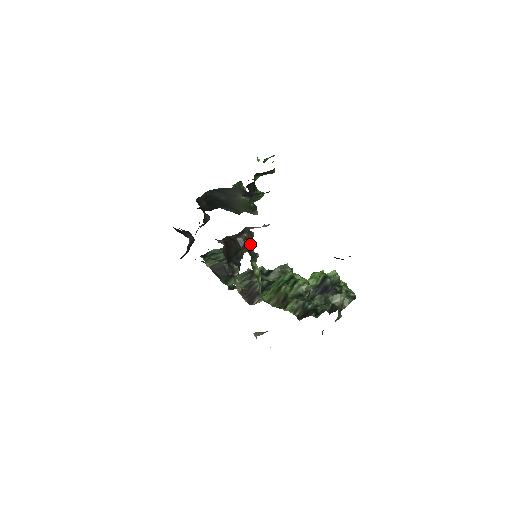
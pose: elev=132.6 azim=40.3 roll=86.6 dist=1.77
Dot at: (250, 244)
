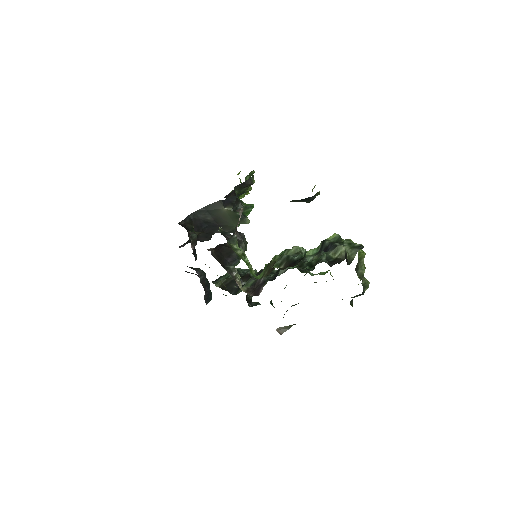
Dot at: (243, 244)
